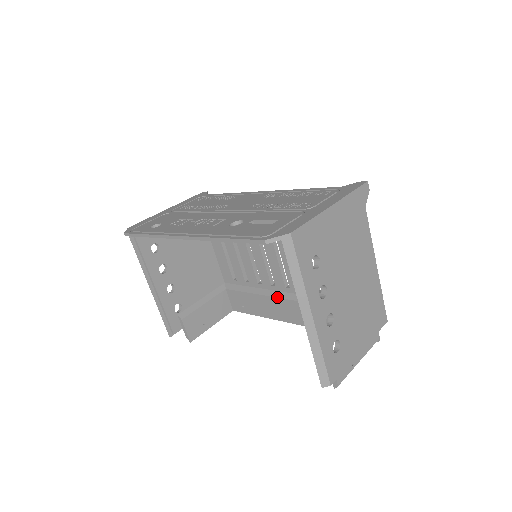
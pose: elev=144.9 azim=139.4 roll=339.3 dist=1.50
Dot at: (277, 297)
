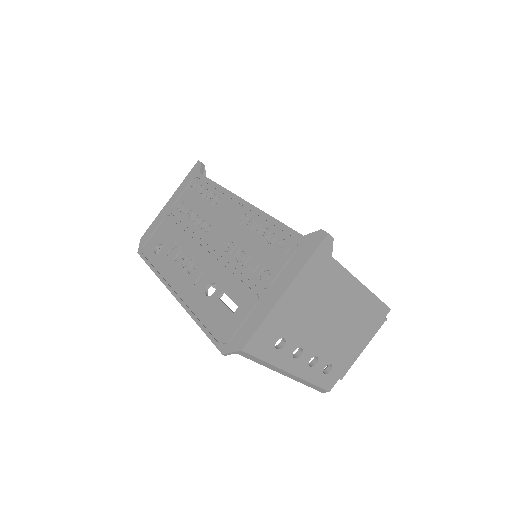
Dot at: occluded
